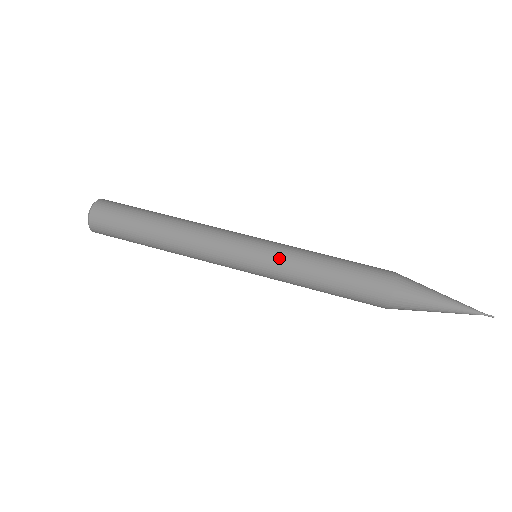
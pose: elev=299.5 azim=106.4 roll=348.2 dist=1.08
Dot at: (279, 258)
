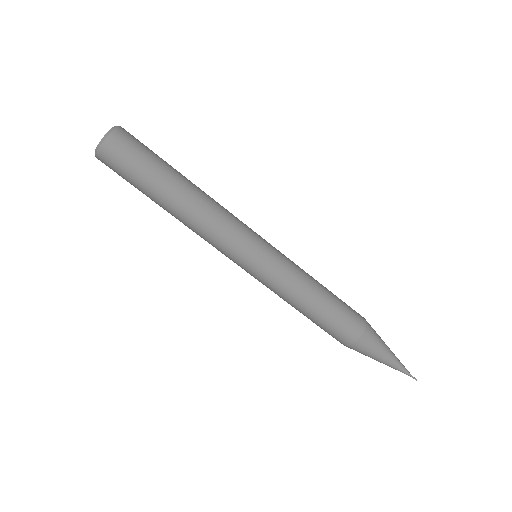
Dot at: (281, 271)
